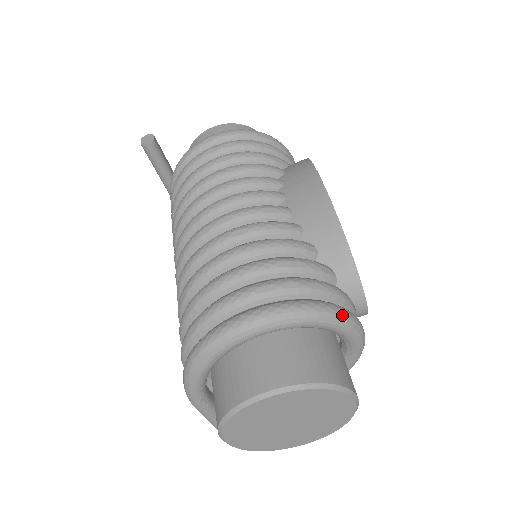
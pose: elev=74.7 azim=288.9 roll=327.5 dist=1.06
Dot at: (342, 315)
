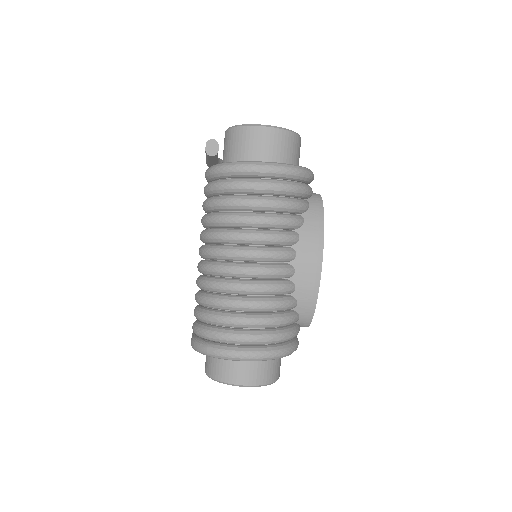
Dot at: occluded
